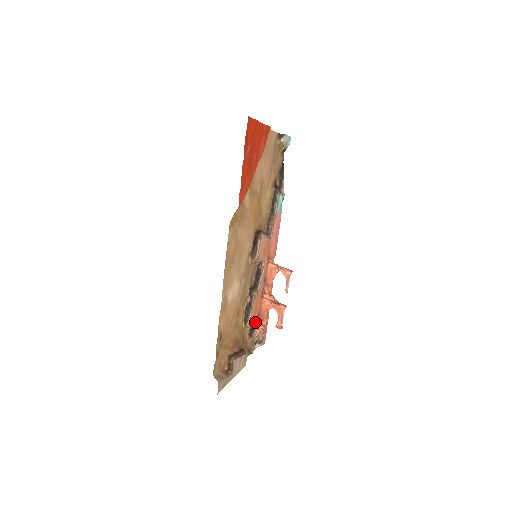
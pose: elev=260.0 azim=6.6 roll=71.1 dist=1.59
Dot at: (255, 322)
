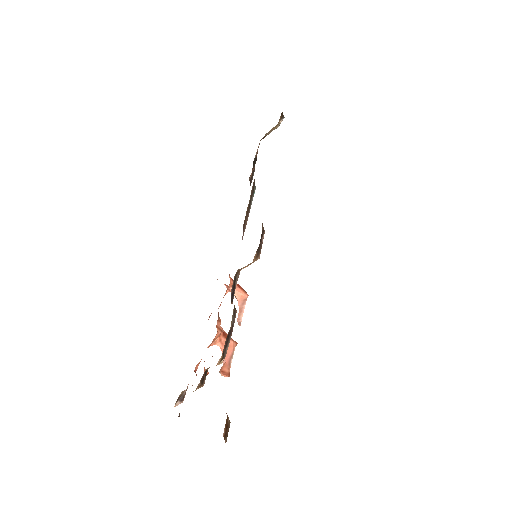
Dot at: occluded
